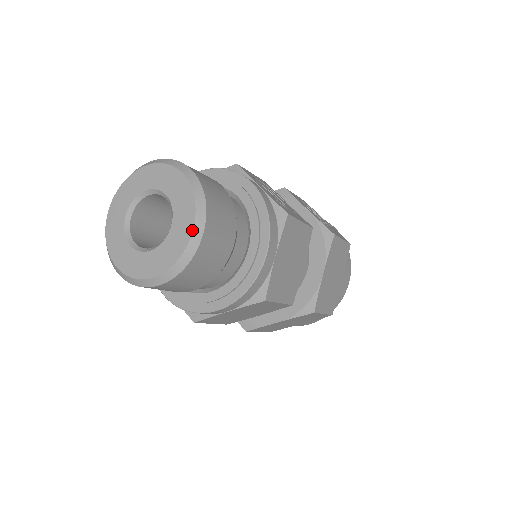
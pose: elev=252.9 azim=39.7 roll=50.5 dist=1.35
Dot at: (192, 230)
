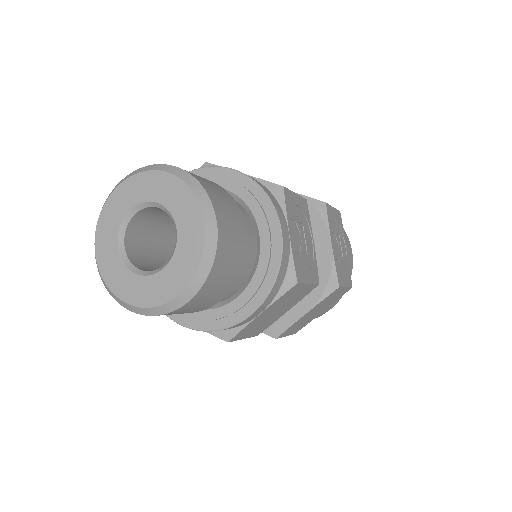
Dot at: (181, 292)
